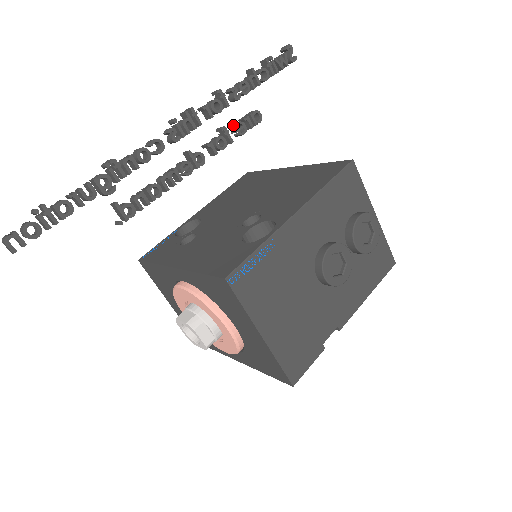
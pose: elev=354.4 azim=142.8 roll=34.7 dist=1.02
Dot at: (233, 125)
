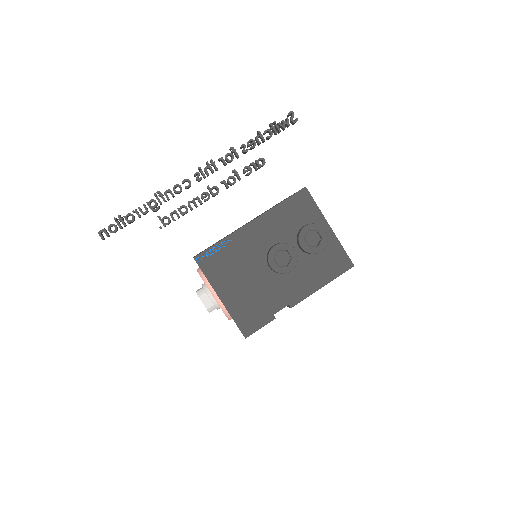
Dot at: occluded
